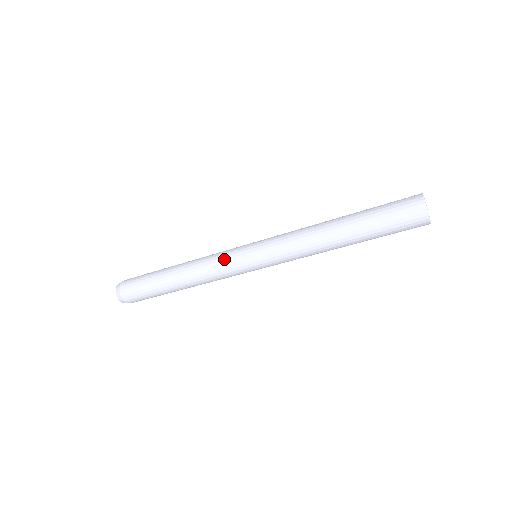
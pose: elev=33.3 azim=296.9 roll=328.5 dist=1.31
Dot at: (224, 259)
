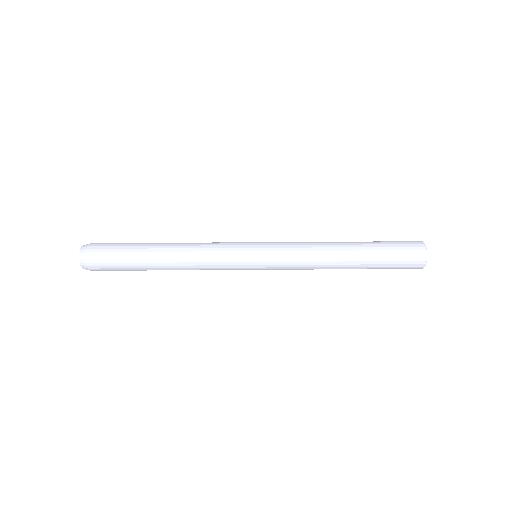
Dot at: (227, 242)
